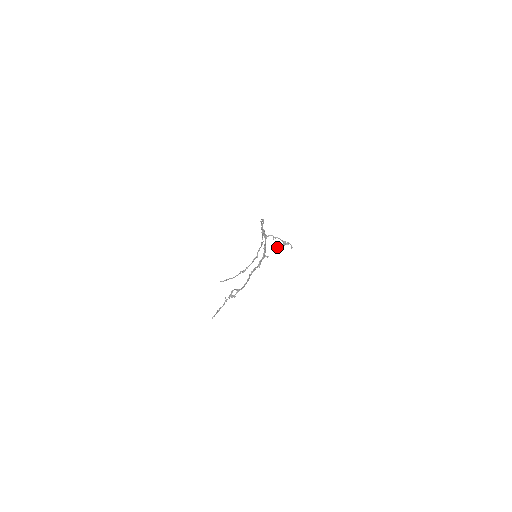
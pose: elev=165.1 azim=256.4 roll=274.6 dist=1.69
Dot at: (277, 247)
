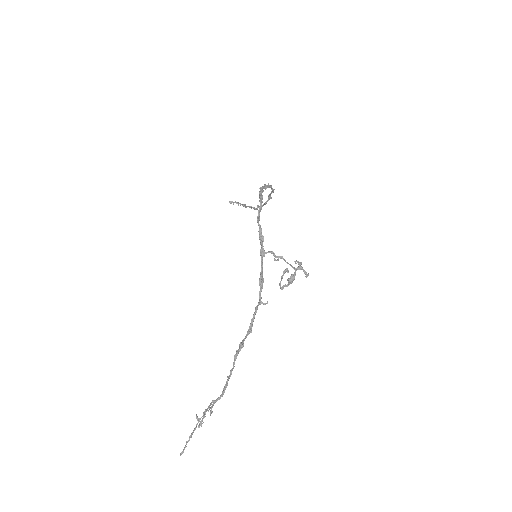
Dot at: (282, 275)
